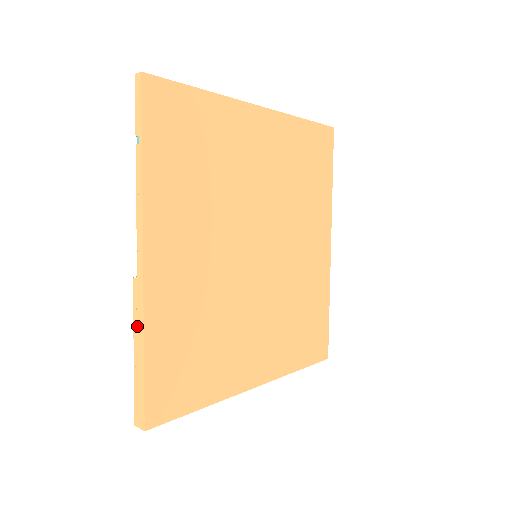
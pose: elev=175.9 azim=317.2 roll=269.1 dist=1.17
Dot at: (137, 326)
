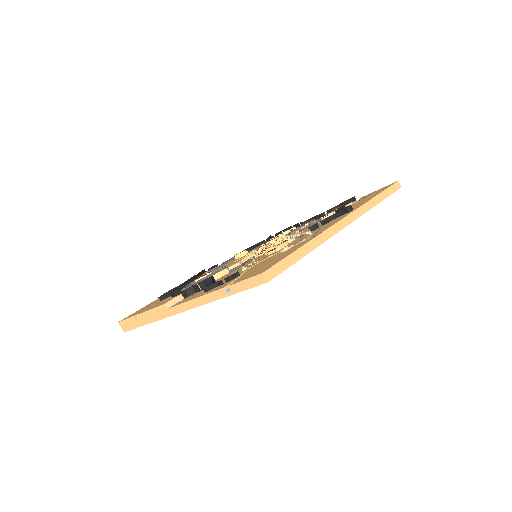
Dot at: (151, 315)
